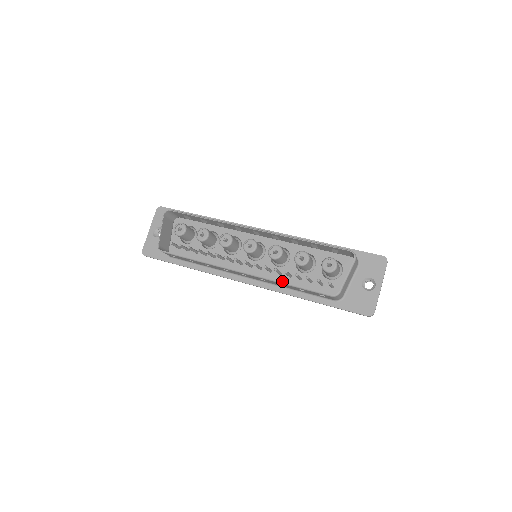
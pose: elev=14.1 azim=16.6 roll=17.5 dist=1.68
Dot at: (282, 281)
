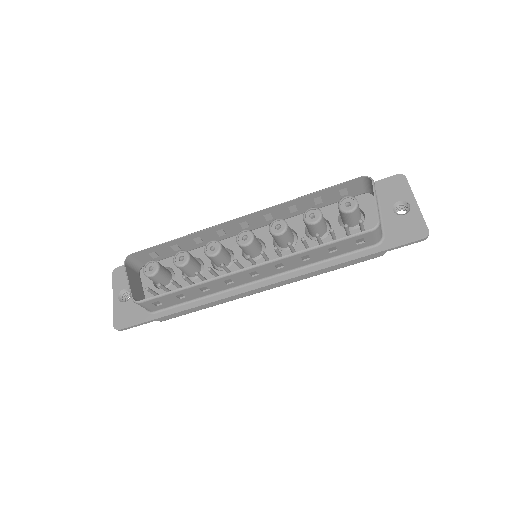
Dot at: occluded
